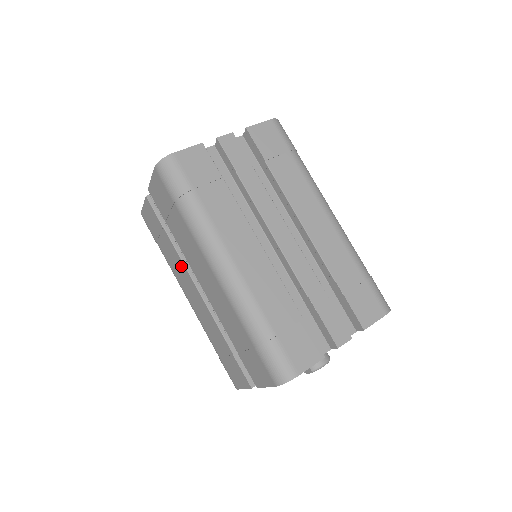
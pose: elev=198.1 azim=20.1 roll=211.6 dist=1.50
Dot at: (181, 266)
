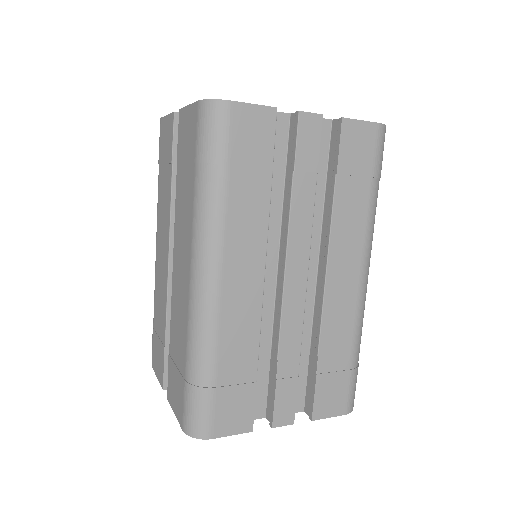
Dot at: (167, 218)
